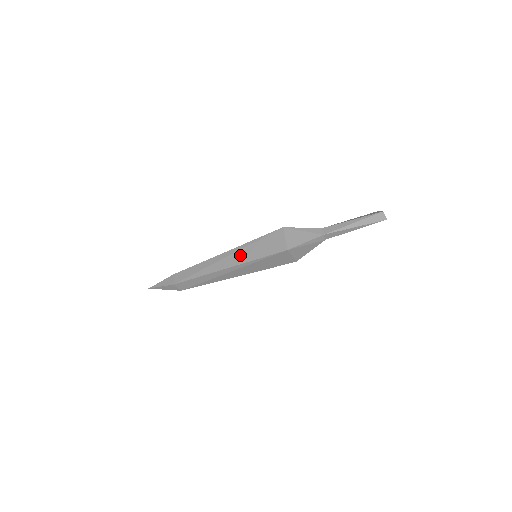
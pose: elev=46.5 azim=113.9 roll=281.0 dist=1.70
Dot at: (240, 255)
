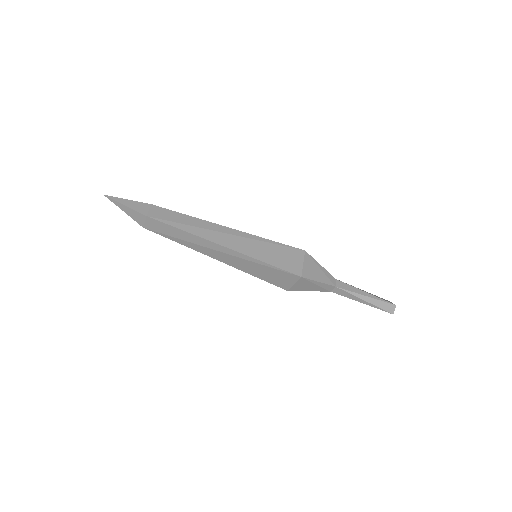
Dot at: (247, 244)
